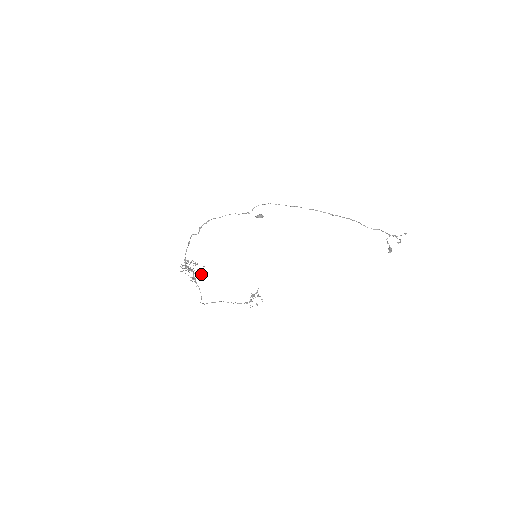
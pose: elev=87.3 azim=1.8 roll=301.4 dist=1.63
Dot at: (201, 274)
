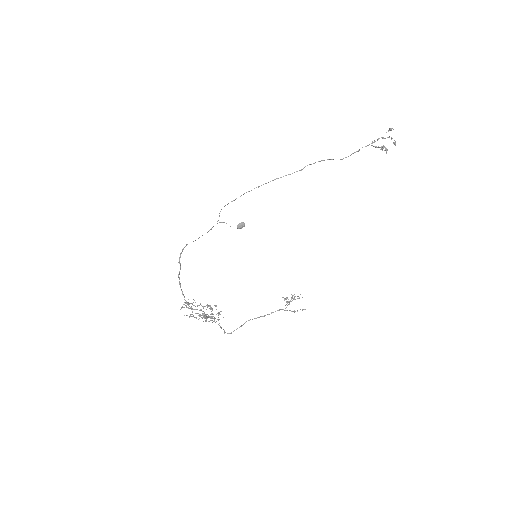
Dot at: (219, 314)
